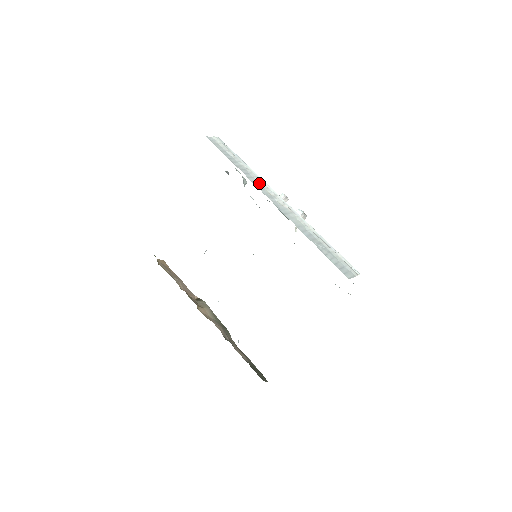
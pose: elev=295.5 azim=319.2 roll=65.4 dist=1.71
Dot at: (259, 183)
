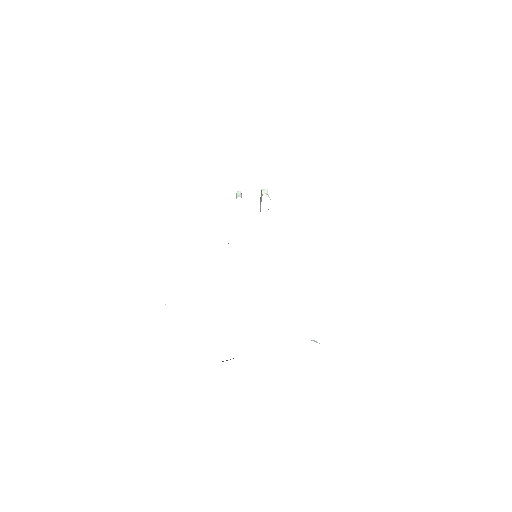
Dot at: occluded
